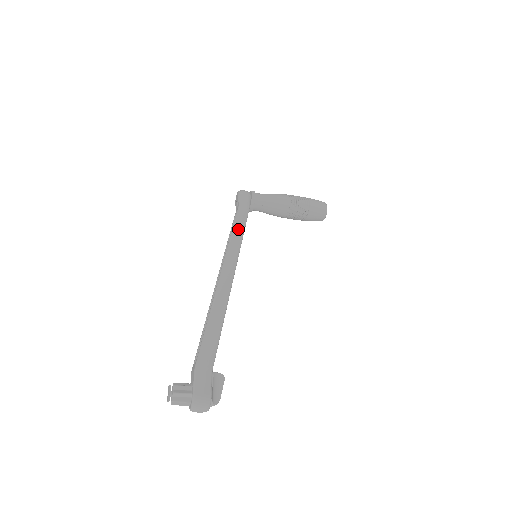
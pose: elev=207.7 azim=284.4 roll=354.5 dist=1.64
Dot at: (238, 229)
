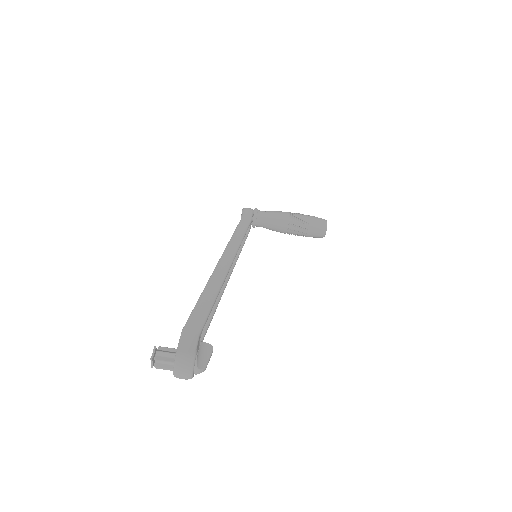
Dot at: (239, 231)
